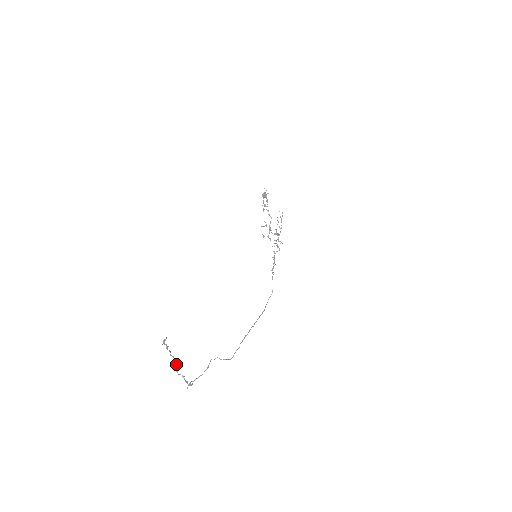
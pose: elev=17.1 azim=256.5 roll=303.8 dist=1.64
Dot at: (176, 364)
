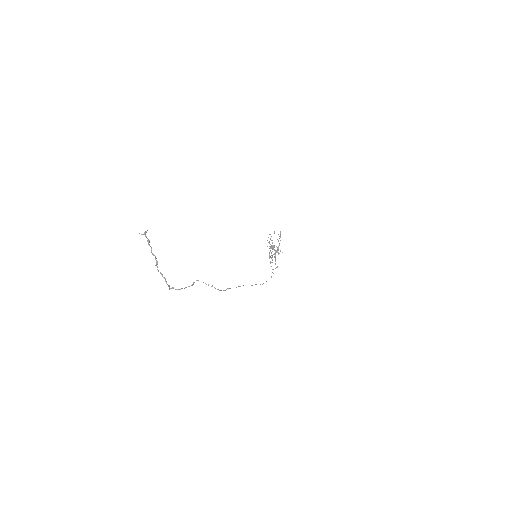
Dot at: occluded
